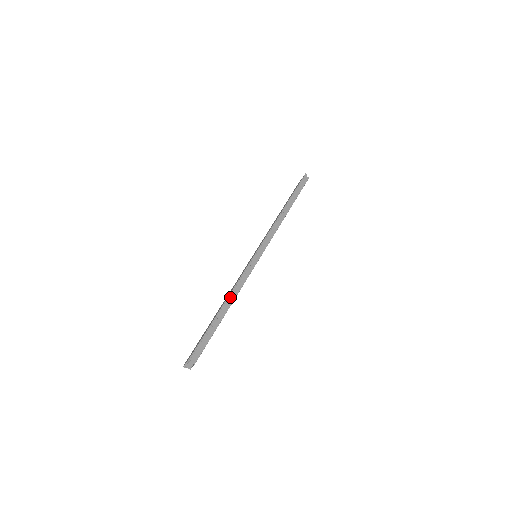
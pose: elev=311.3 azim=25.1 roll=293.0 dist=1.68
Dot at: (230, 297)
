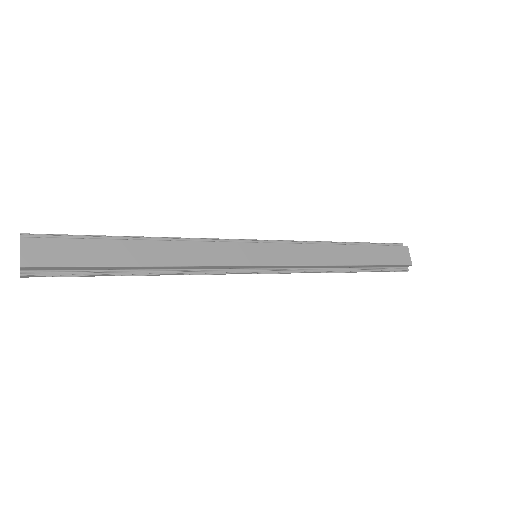
Dot at: (156, 237)
